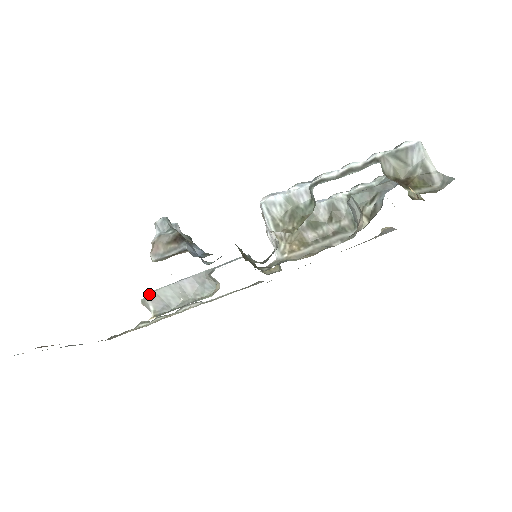
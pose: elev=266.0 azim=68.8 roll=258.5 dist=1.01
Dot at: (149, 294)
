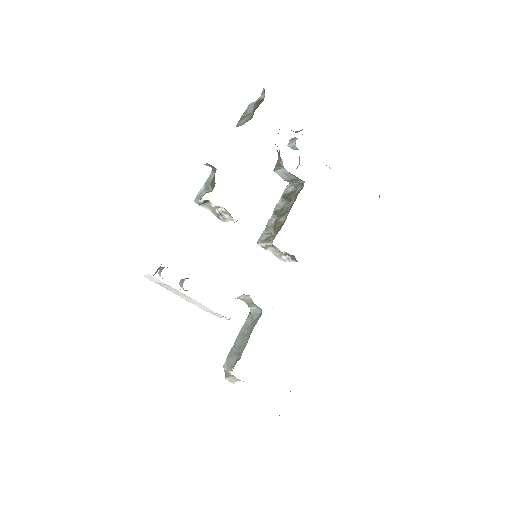
Dot at: (224, 364)
